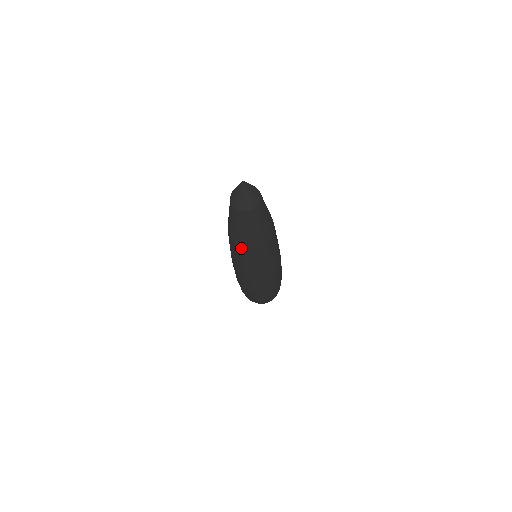
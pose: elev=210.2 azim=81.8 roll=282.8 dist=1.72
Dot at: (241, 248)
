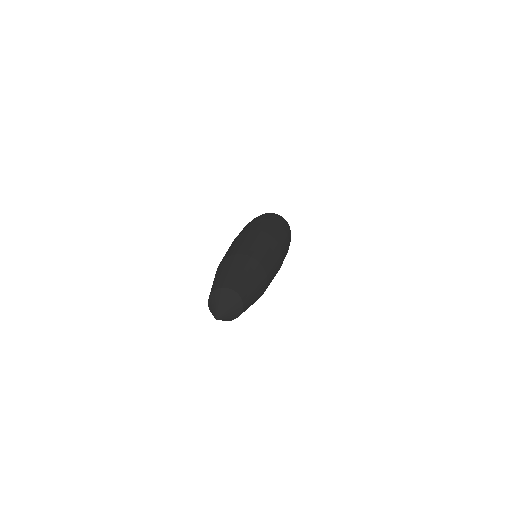
Dot at: occluded
